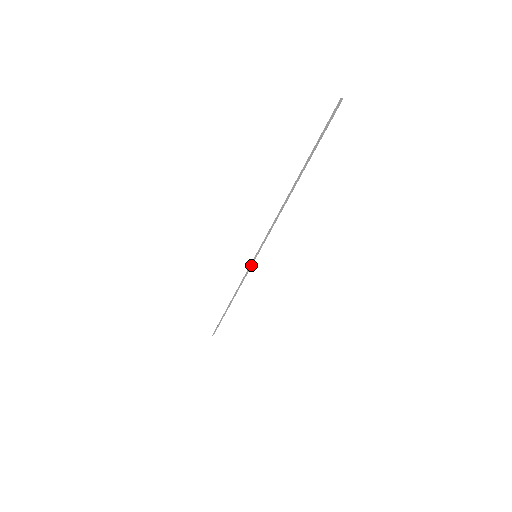
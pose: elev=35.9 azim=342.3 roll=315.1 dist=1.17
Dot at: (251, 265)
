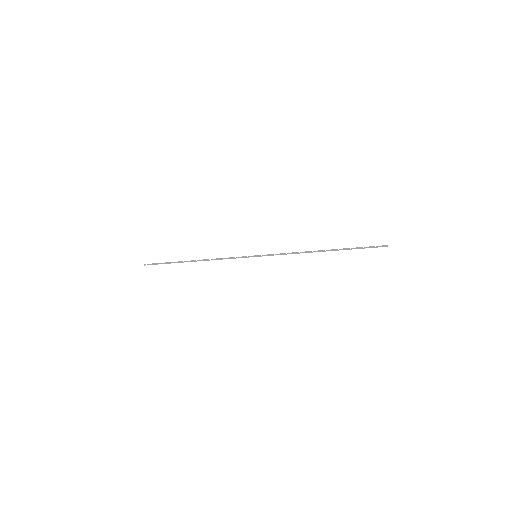
Dot at: (245, 256)
